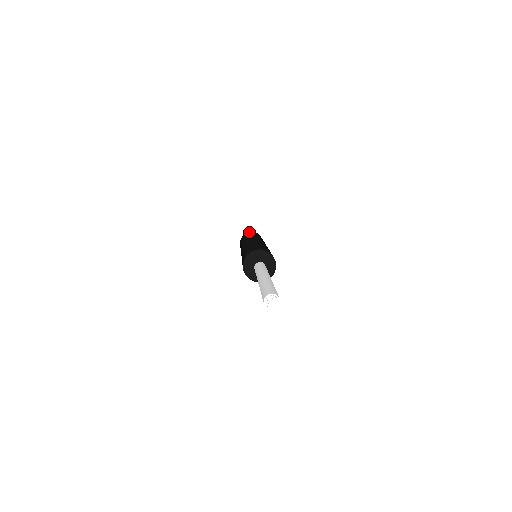
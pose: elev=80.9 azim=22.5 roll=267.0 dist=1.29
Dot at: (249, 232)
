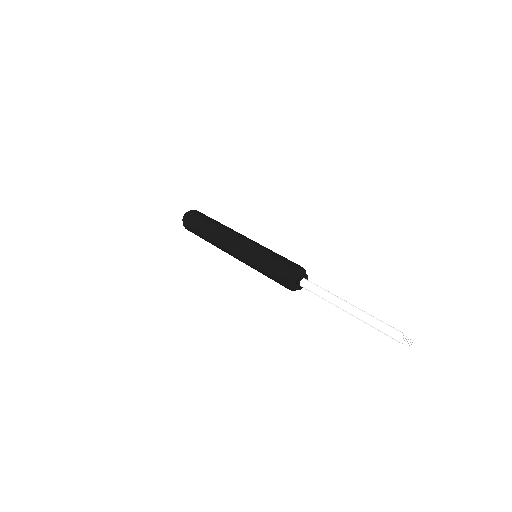
Dot at: (197, 212)
